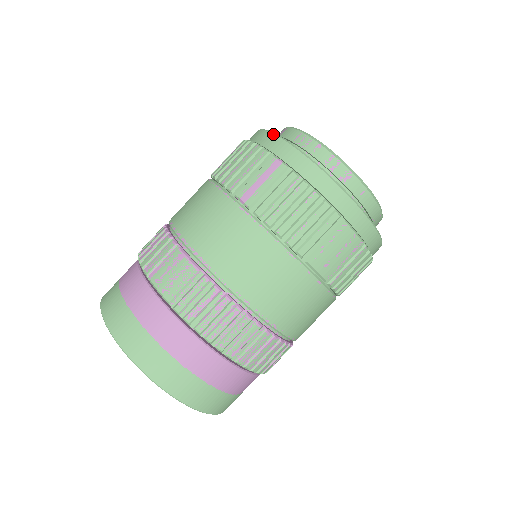
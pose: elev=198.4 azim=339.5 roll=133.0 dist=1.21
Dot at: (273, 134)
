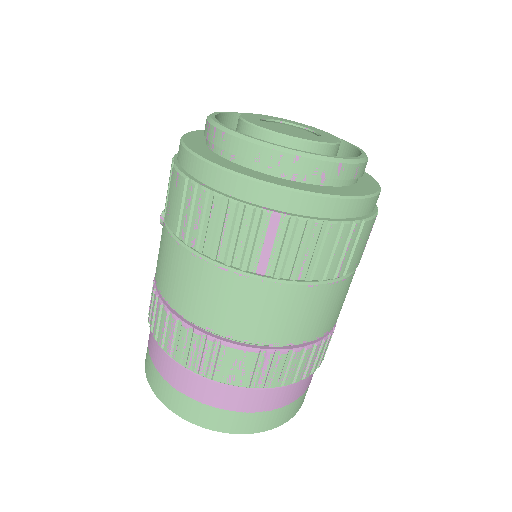
Dot at: (238, 177)
